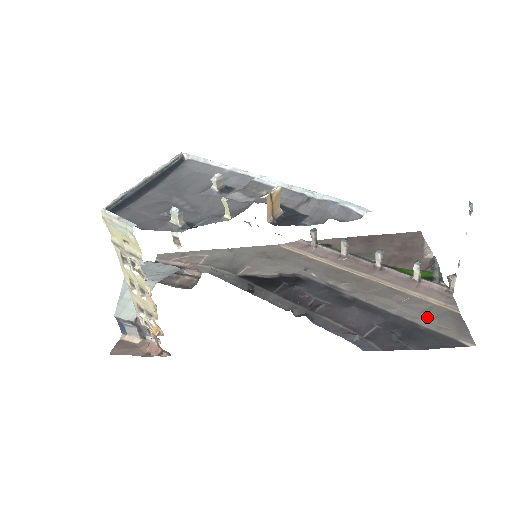
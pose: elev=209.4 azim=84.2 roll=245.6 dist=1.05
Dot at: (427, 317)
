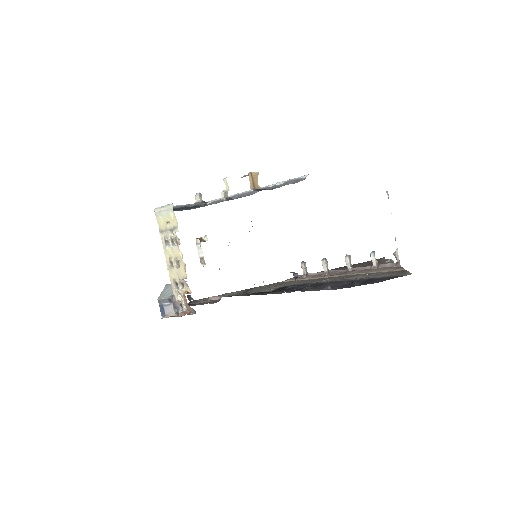
Dot at: (381, 275)
